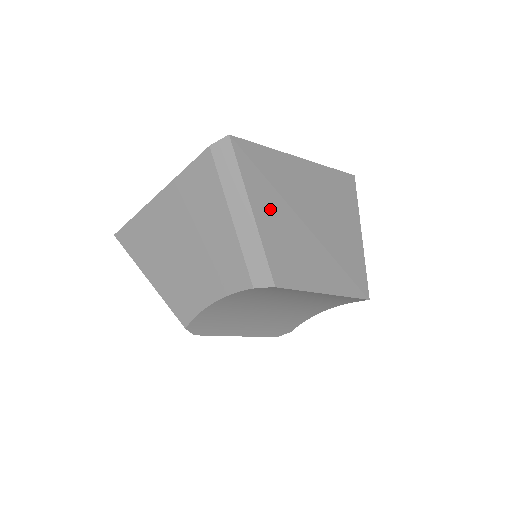
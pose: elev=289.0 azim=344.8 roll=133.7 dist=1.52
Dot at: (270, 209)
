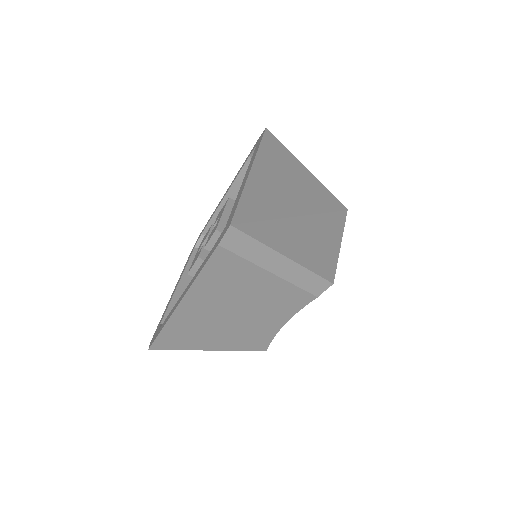
Dot at: (286, 239)
